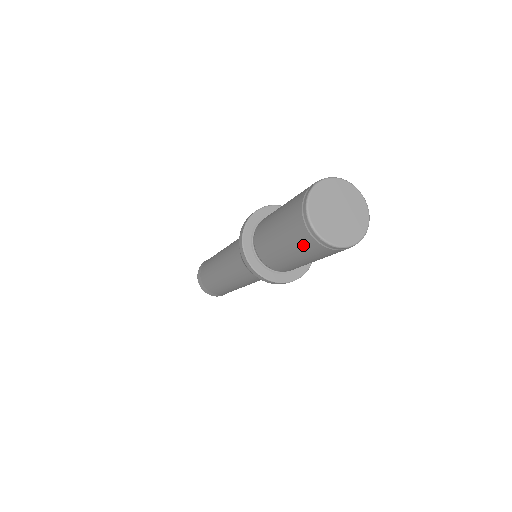
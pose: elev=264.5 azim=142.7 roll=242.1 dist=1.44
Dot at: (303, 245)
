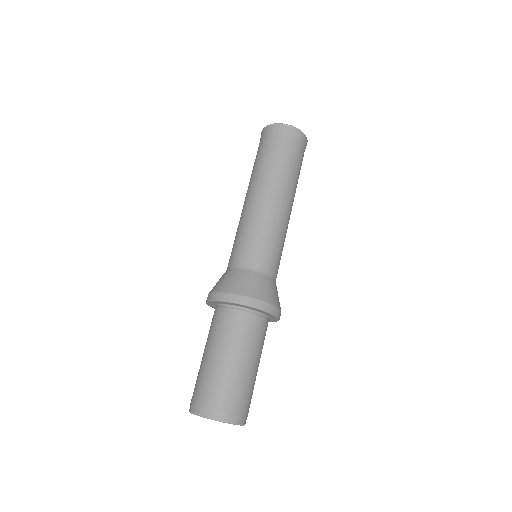
Dot at: occluded
